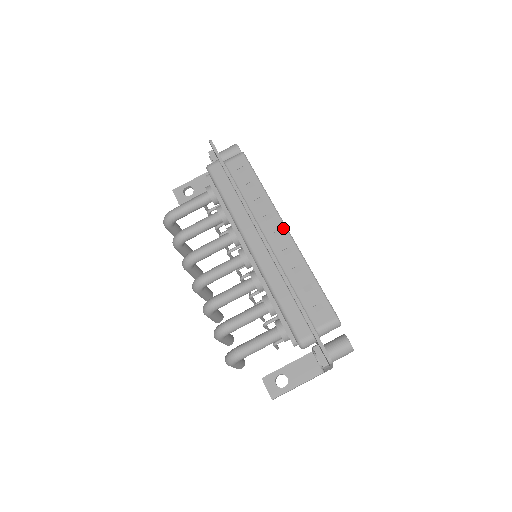
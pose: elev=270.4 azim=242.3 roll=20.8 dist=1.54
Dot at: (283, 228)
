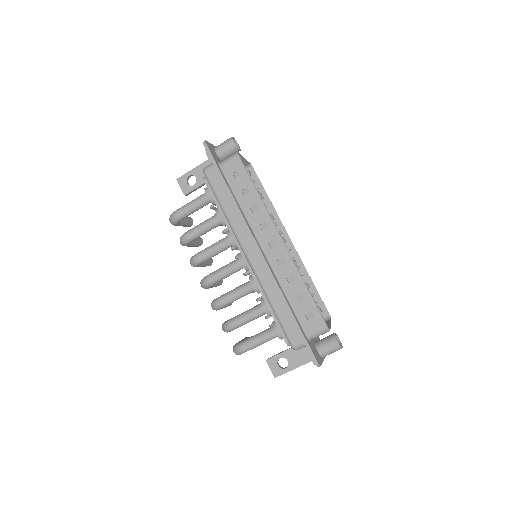
Dot at: (278, 238)
